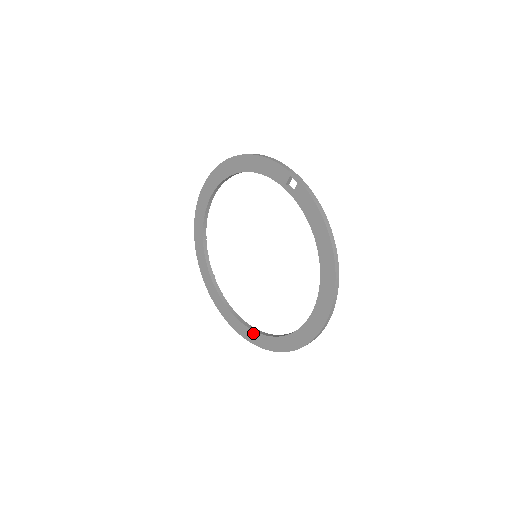
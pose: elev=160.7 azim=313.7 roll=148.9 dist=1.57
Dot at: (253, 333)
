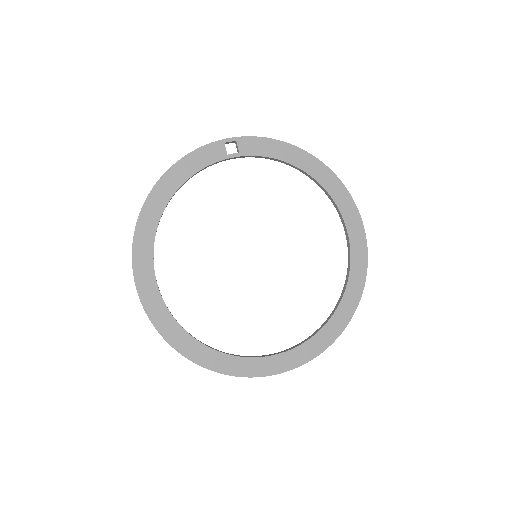
Dot at: (325, 330)
